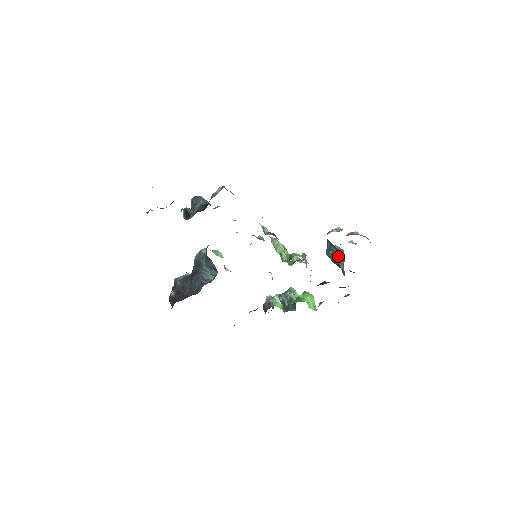
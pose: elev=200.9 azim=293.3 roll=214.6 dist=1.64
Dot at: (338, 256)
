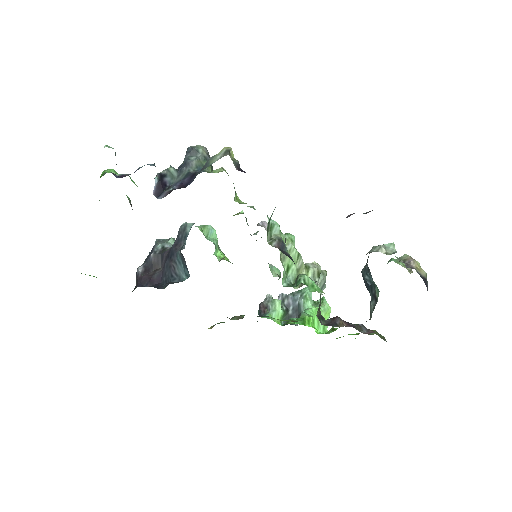
Dot at: (372, 290)
